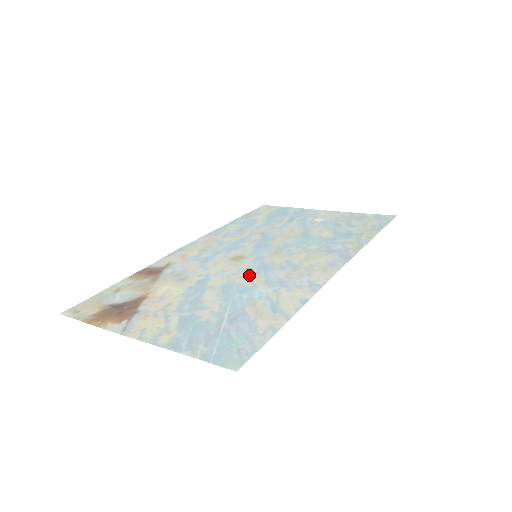
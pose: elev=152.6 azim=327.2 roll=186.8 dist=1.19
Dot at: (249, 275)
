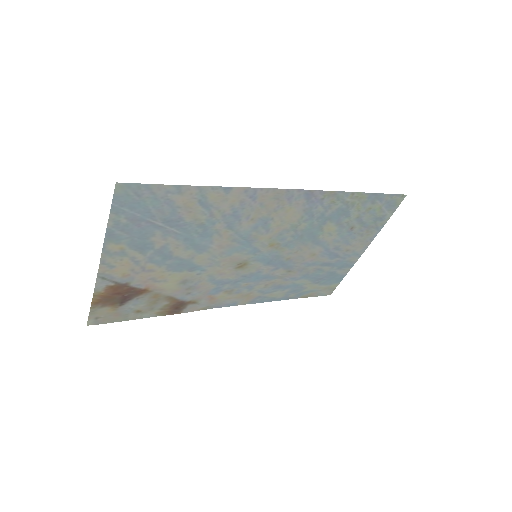
Dot at: (227, 244)
